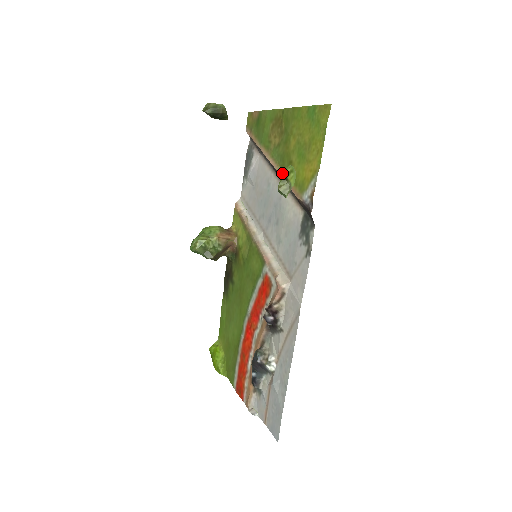
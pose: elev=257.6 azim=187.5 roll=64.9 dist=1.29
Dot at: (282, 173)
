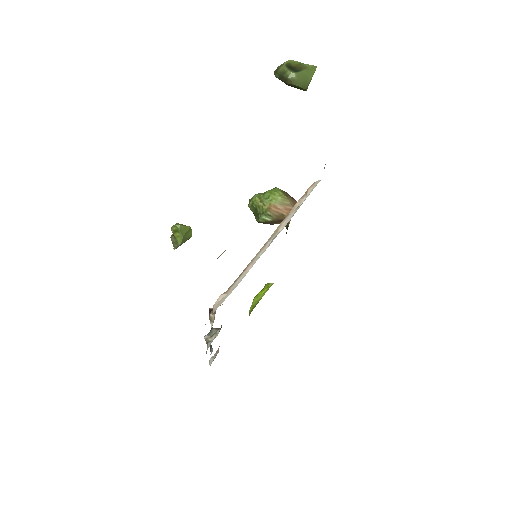
Dot at: occluded
